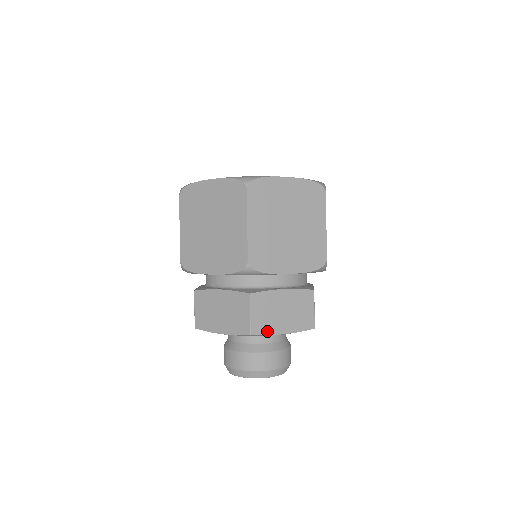
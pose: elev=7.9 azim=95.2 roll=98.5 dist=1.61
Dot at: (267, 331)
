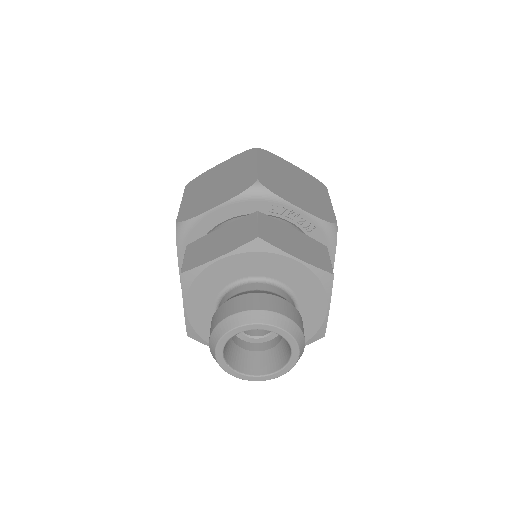
Dot at: (277, 245)
